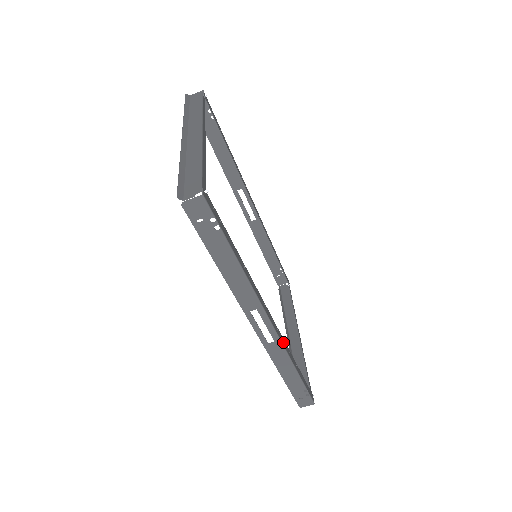
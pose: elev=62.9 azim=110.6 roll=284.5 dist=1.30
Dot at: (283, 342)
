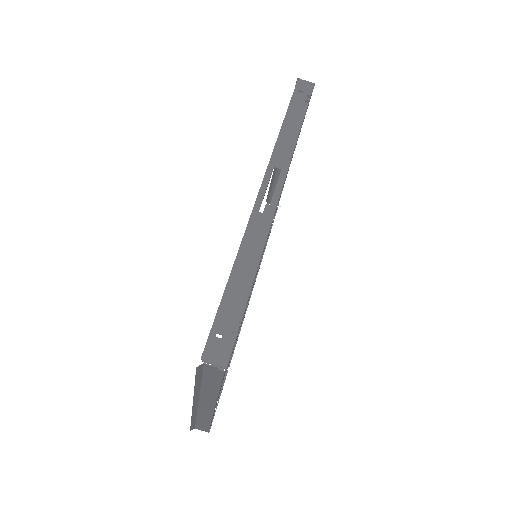
Dot at: occluded
